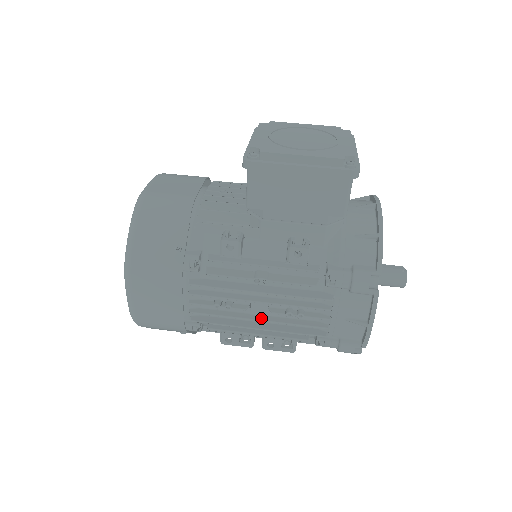
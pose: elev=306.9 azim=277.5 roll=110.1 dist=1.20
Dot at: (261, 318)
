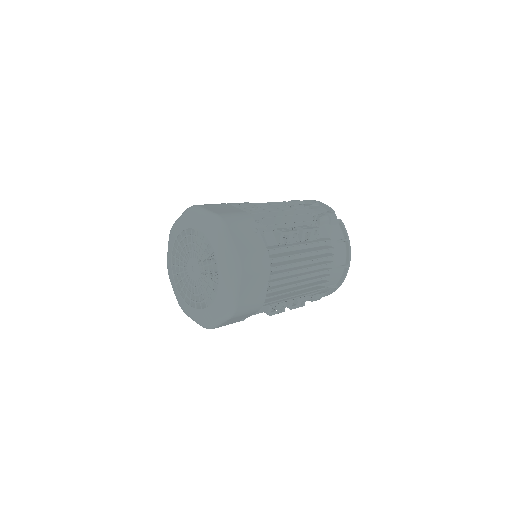
Dot at: (279, 210)
